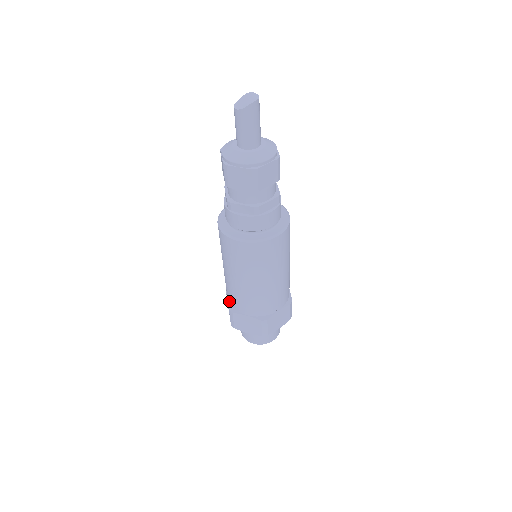
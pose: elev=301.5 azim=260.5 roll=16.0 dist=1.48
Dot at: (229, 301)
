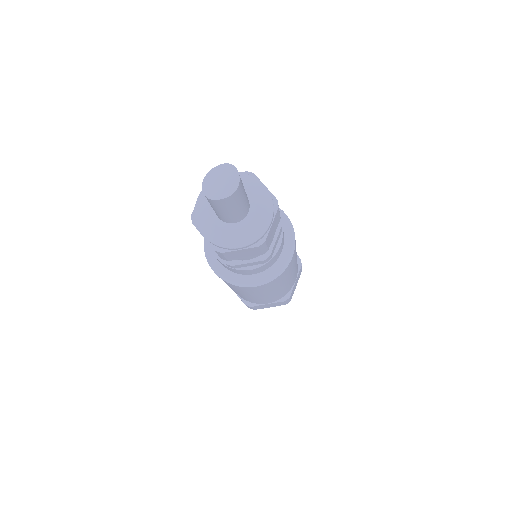
Dot at: occluded
